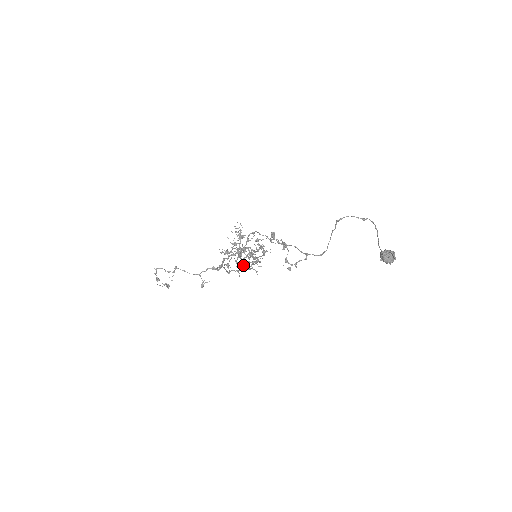
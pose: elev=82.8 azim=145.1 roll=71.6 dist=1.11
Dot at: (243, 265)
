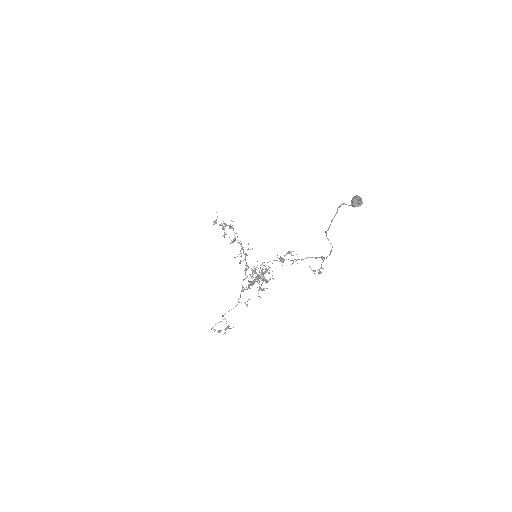
Dot at: occluded
